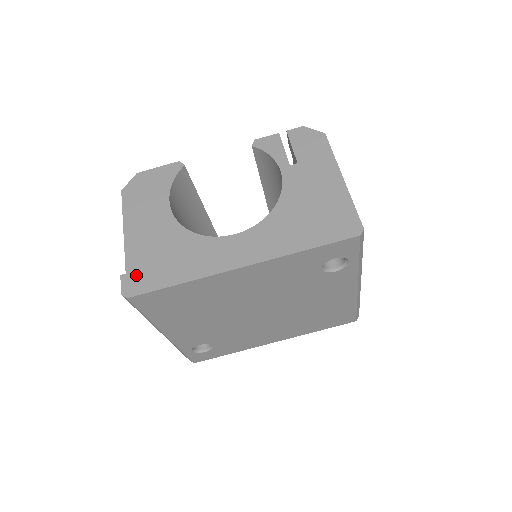
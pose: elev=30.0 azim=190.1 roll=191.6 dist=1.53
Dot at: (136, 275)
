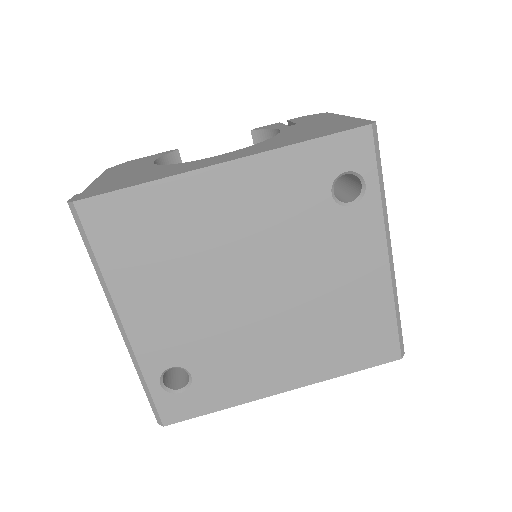
Dot at: (93, 191)
